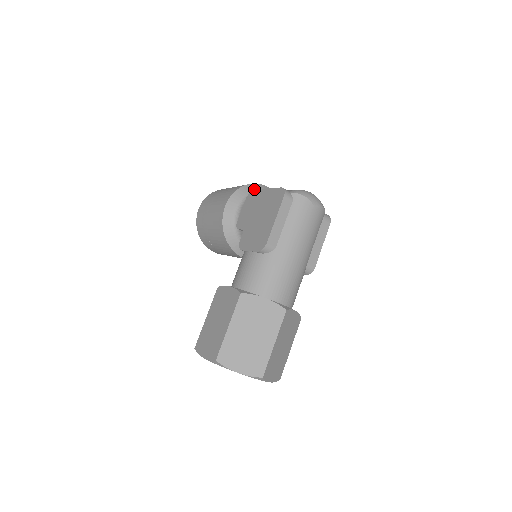
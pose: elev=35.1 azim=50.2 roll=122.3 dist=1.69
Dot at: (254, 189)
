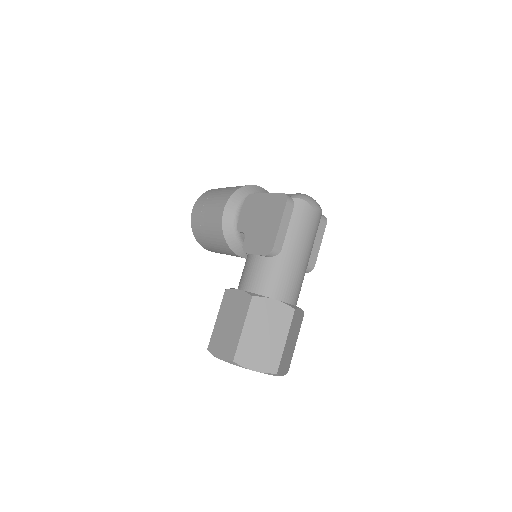
Dot at: (250, 191)
